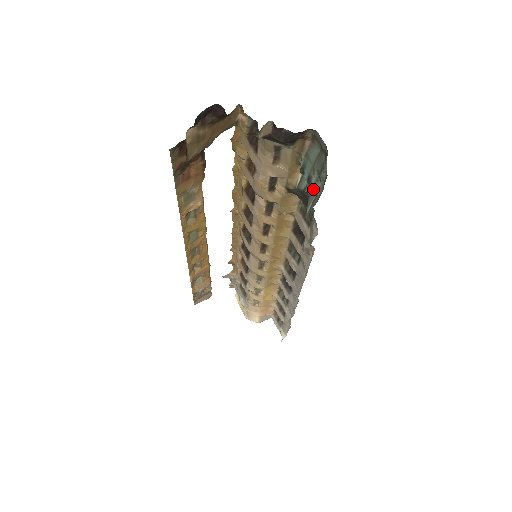
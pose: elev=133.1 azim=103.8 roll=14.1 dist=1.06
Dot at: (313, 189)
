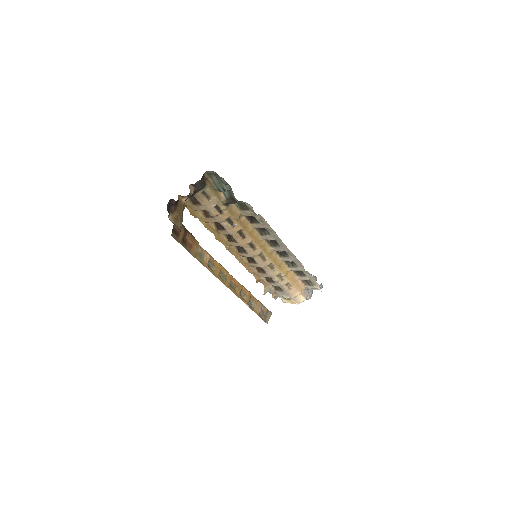
Dot at: (230, 192)
